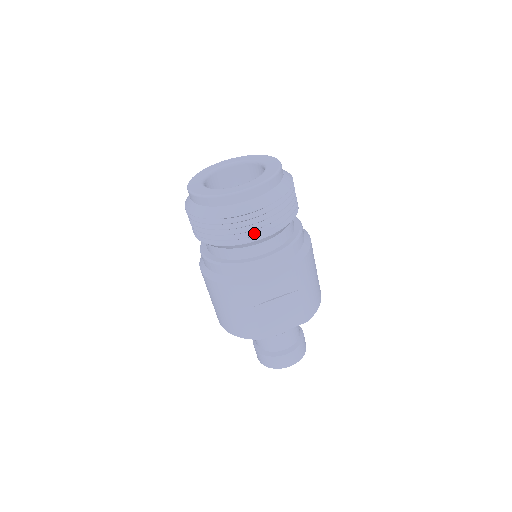
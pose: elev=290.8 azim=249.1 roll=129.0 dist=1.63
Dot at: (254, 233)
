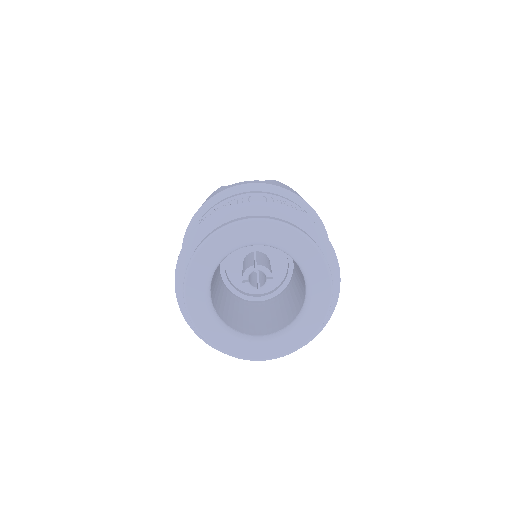
Dot at: occluded
